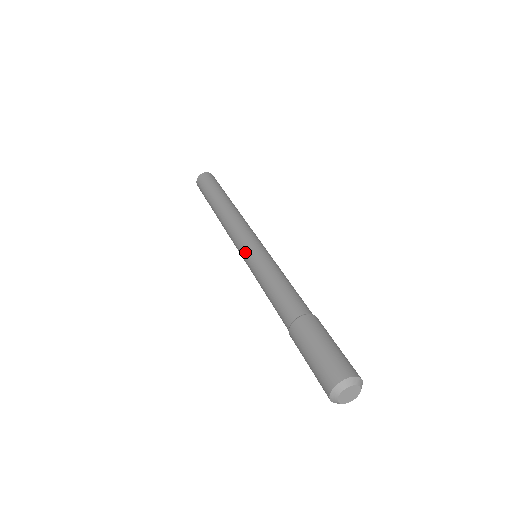
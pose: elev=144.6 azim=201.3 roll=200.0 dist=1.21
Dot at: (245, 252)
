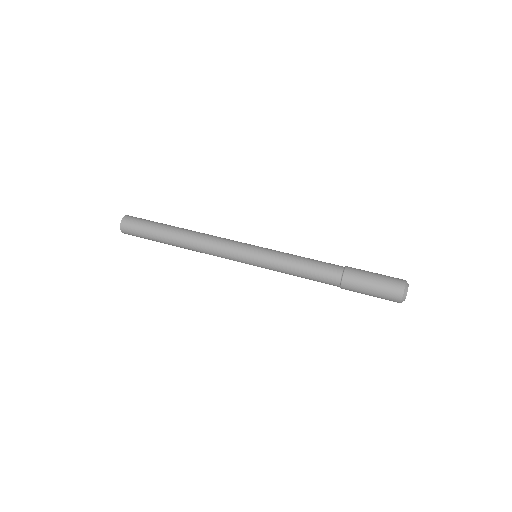
Dot at: occluded
